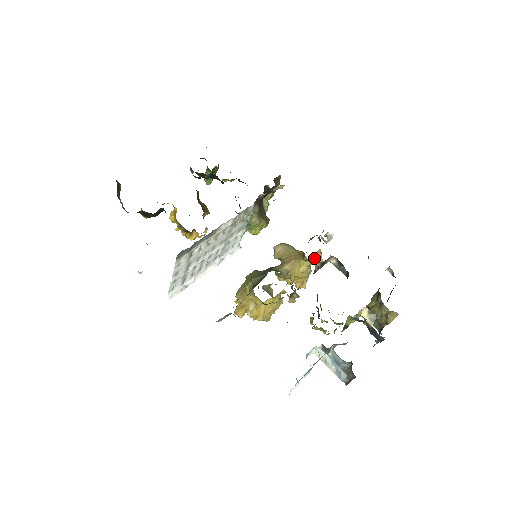
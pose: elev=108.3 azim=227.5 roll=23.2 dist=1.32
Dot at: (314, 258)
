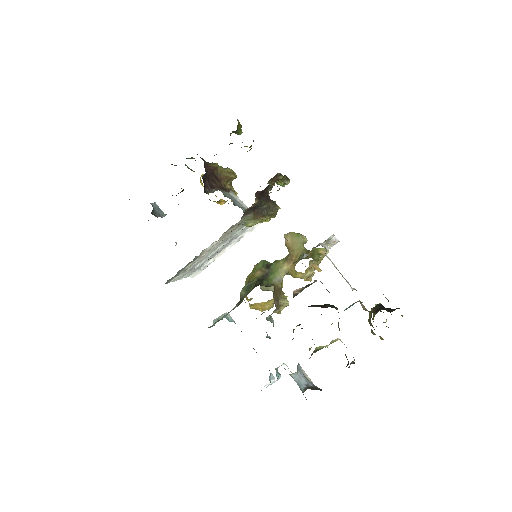
Dot at: (307, 271)
